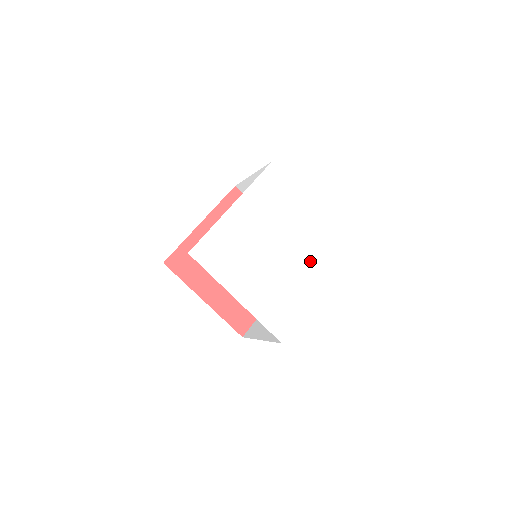
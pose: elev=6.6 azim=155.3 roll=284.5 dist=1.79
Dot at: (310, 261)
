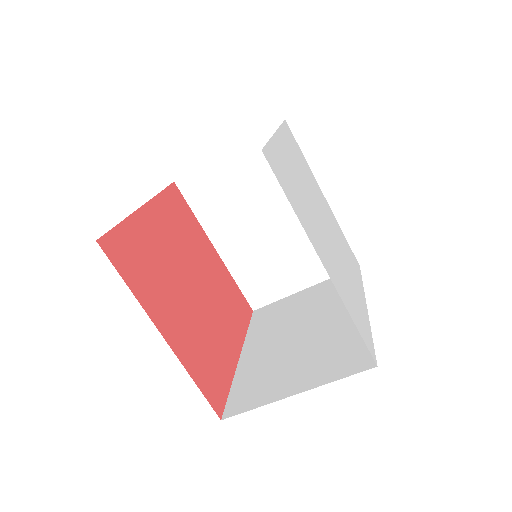
Dot at: (347, 258)
